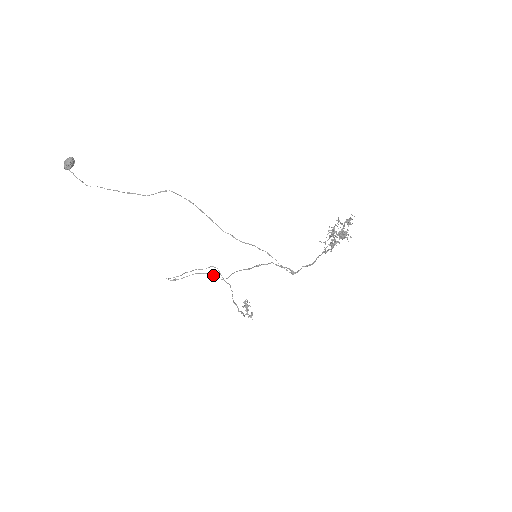
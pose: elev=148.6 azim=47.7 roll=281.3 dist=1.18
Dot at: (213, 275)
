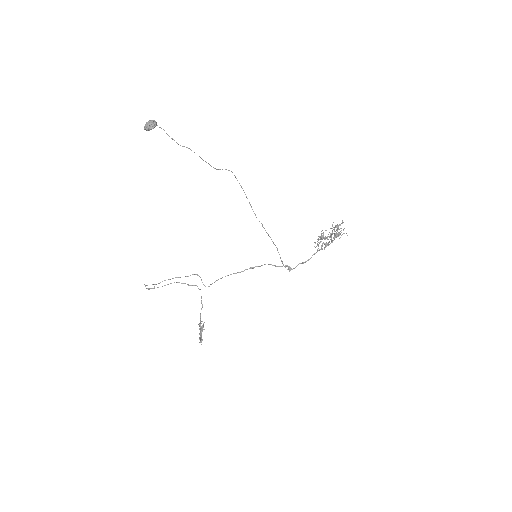
Dot at: (191, 285)
